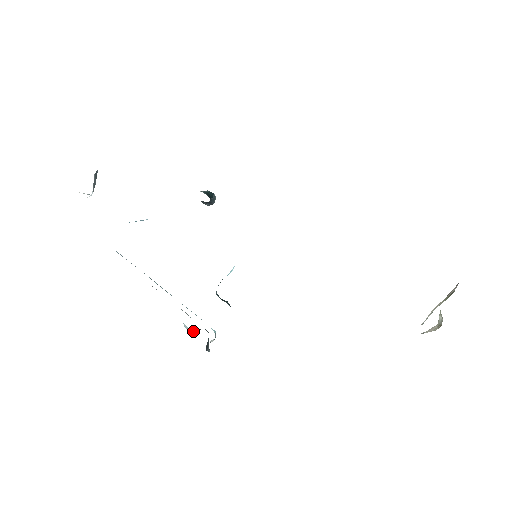
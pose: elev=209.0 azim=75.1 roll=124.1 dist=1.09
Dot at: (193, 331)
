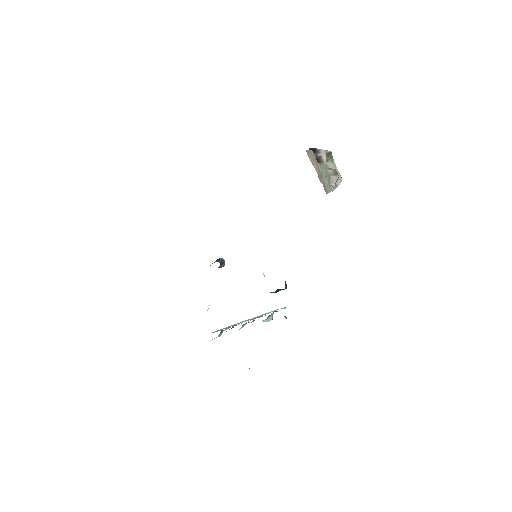
Dot at: (269, 319)
